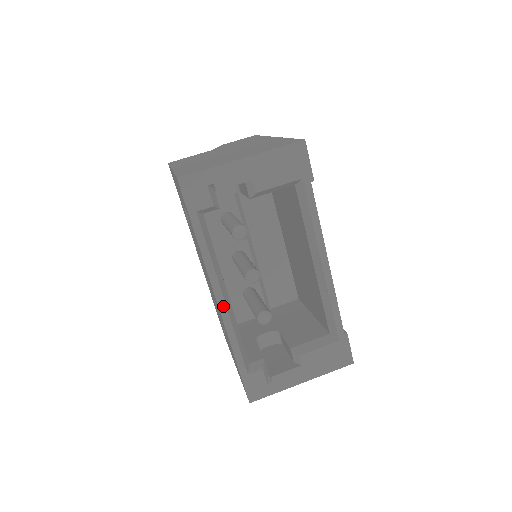
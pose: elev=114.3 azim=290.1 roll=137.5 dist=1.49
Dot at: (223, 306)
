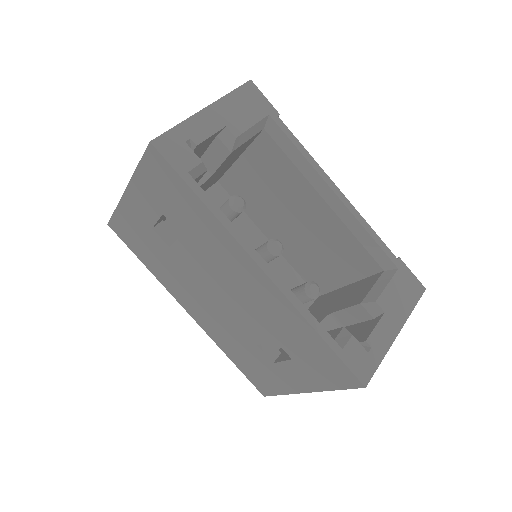
Dot at: (271, 272)
